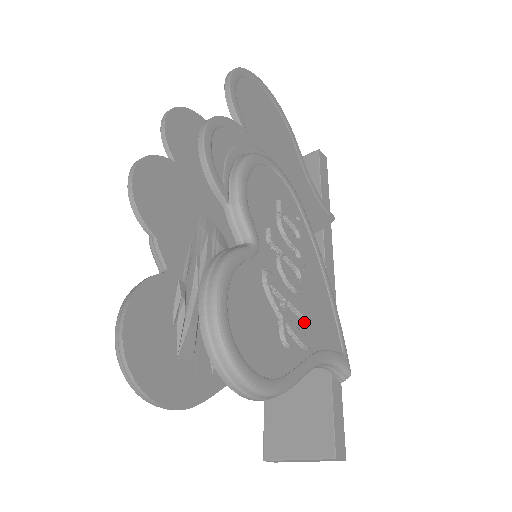
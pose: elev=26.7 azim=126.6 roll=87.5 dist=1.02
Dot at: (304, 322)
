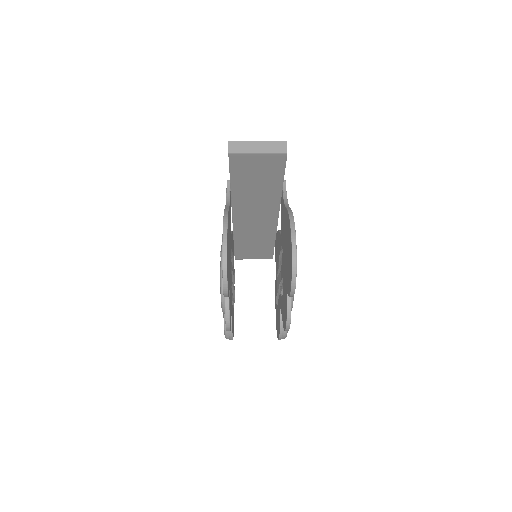
Dot at: occluded
